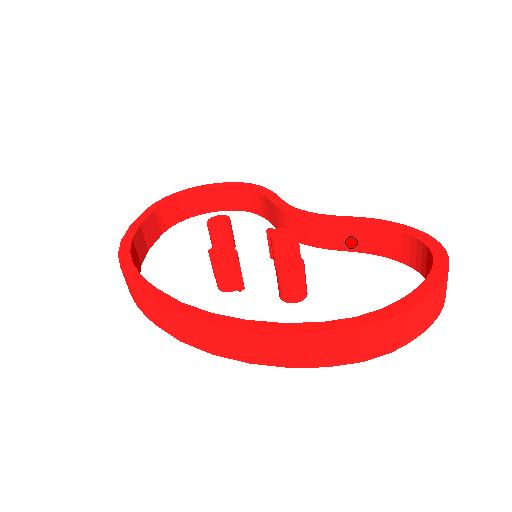
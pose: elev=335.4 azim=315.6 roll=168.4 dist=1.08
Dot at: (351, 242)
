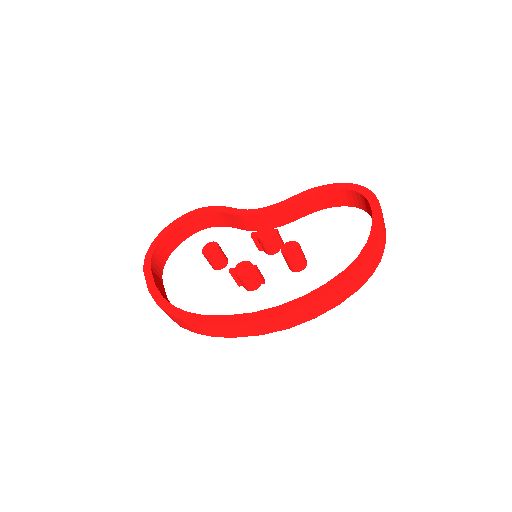
Dot at: (302, 211)
